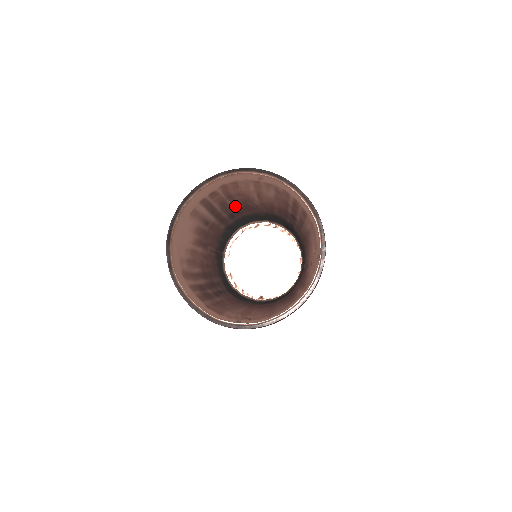
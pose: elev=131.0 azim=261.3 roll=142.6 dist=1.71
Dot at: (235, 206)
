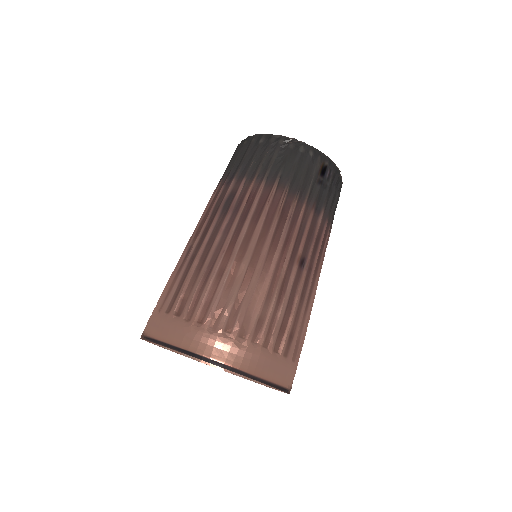
Dot at: (226, 236)
